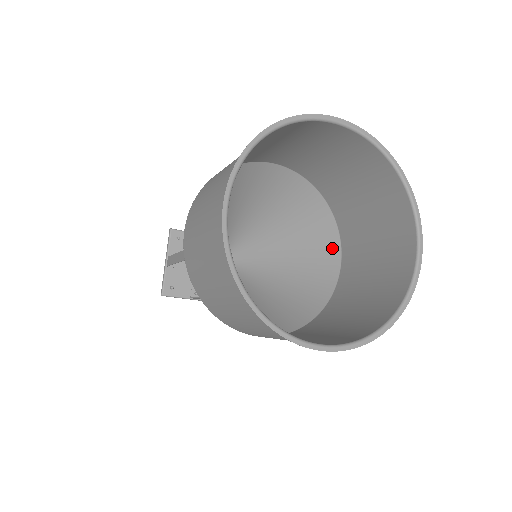
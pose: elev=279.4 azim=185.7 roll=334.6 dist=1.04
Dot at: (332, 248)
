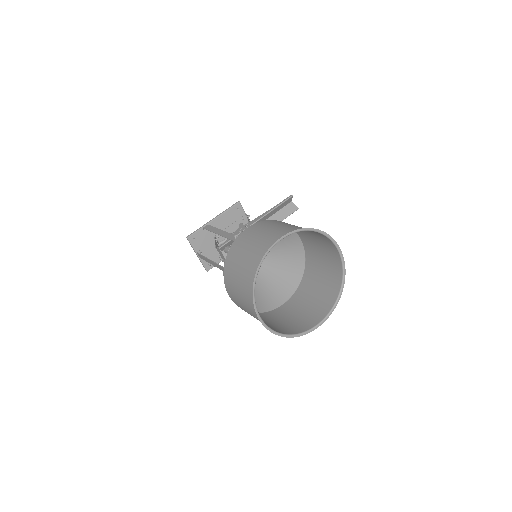
Dot at: (293, 236)
